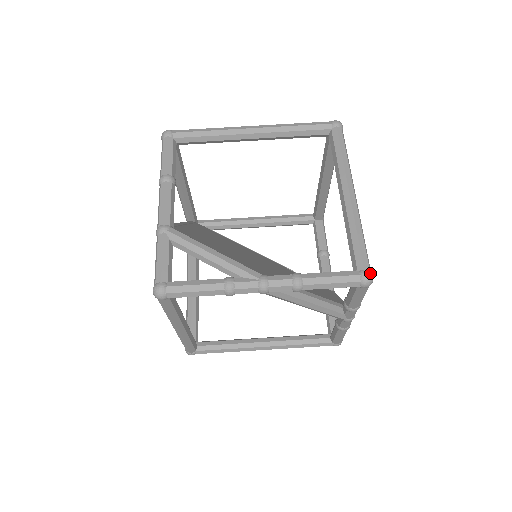
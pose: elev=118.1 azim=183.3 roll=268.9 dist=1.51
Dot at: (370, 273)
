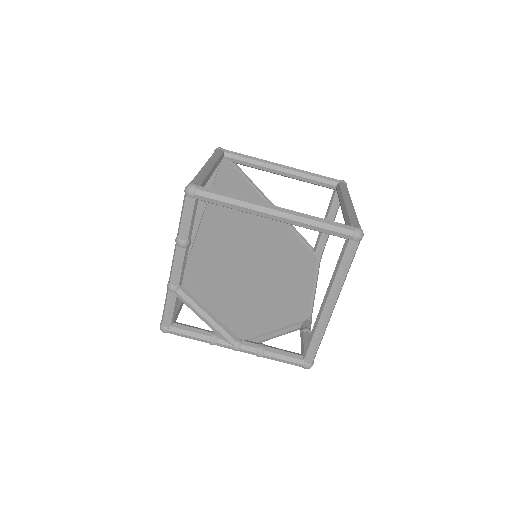
Dot at: (311, 366)
